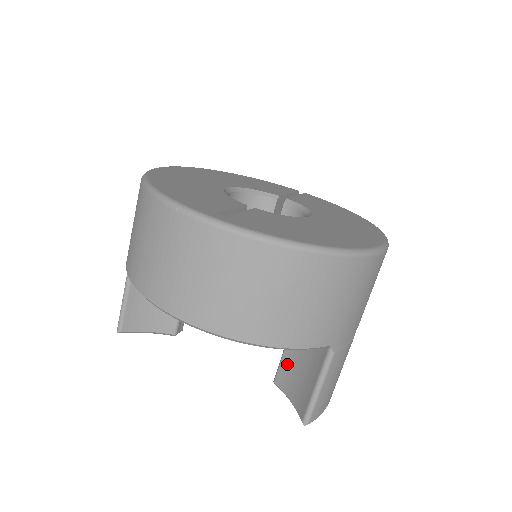
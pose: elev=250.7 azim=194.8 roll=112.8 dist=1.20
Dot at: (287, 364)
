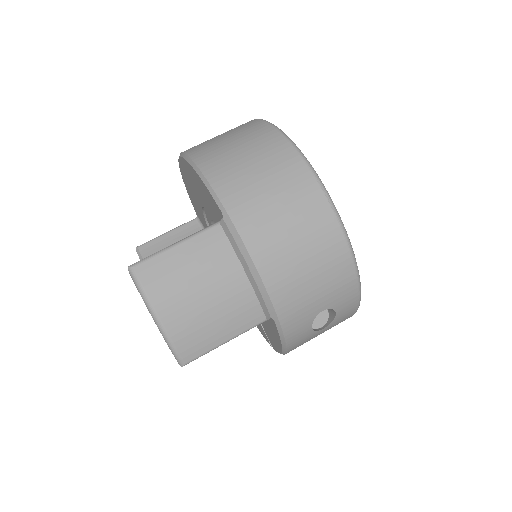
Dot at: occluded
